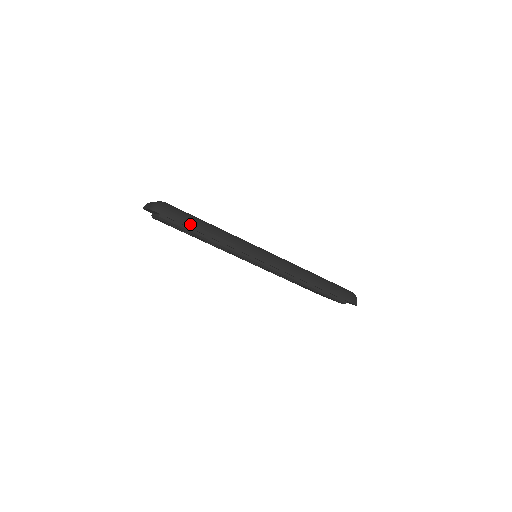
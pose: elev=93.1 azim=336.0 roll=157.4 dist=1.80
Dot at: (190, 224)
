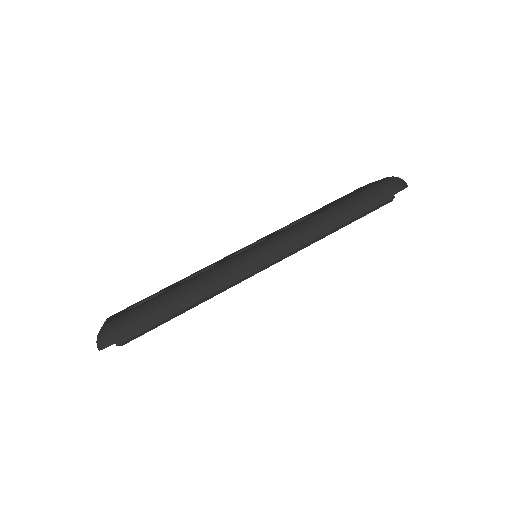
Dot at: (153, 317)
